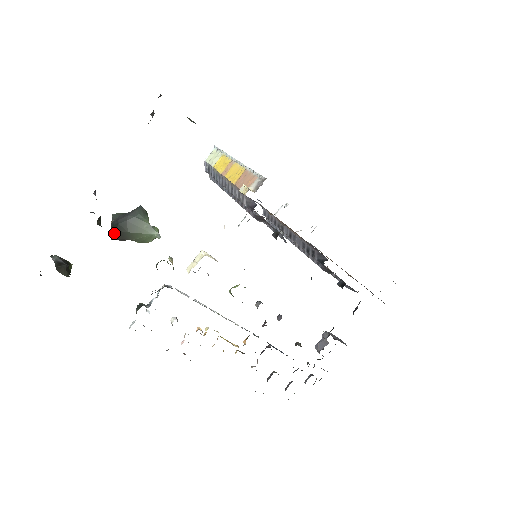
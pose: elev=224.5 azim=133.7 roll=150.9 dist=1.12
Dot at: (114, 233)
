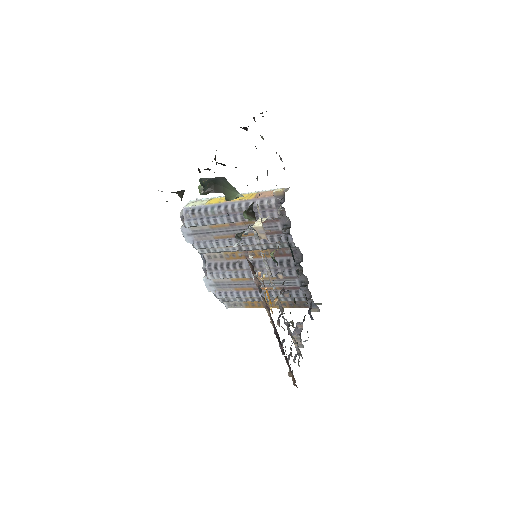
Dot at: (211, 185)
